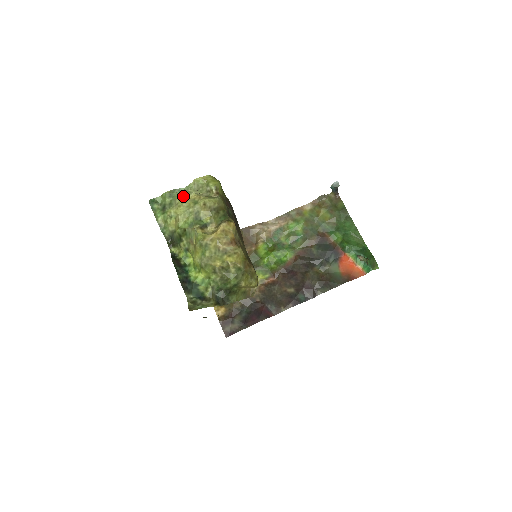
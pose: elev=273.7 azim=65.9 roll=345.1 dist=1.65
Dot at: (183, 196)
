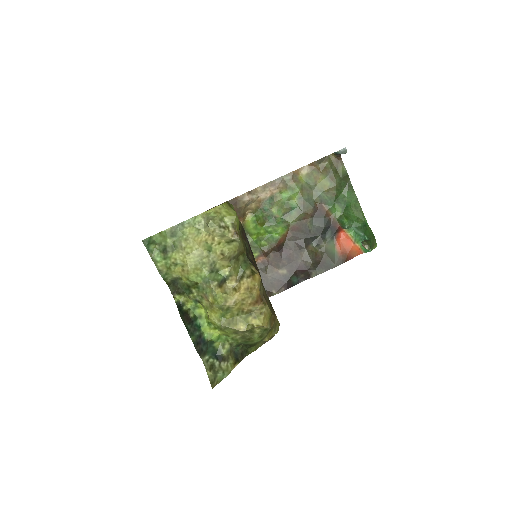
Dot at: (191, 238)
